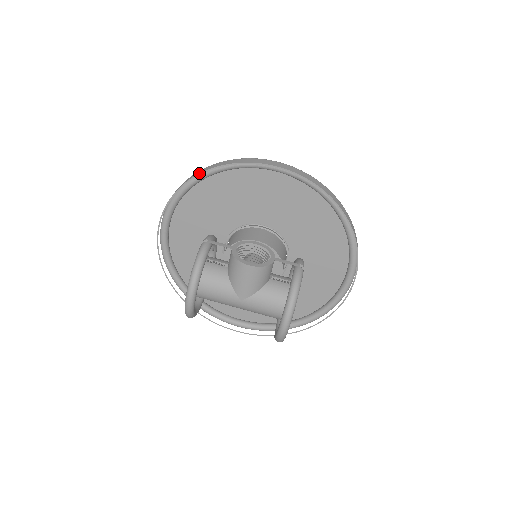
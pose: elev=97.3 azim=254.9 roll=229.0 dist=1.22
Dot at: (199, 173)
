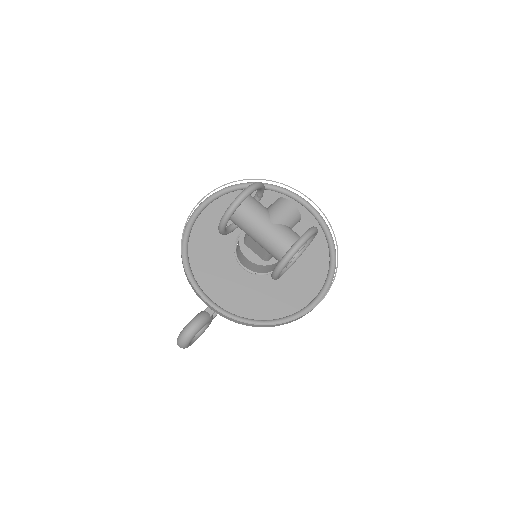
Dot at: (260, 179)
